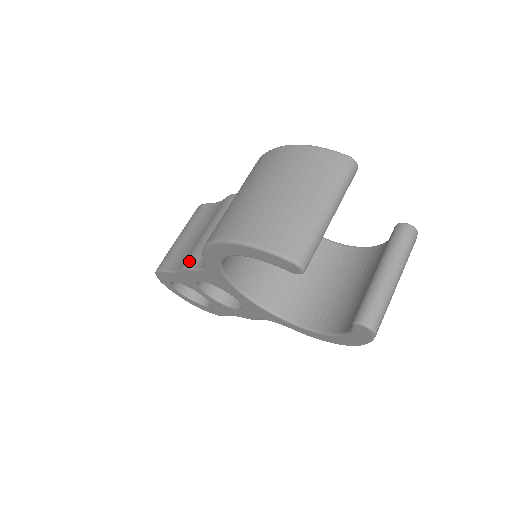
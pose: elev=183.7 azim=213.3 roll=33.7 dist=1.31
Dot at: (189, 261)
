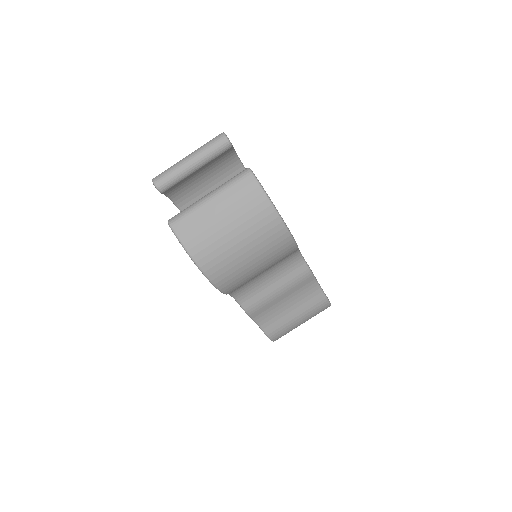
Dot at: occluded
